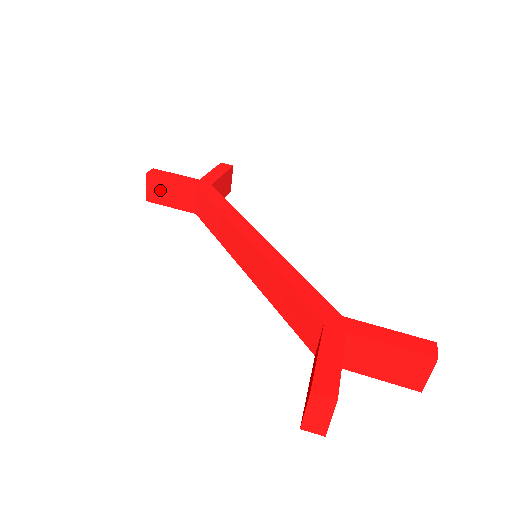
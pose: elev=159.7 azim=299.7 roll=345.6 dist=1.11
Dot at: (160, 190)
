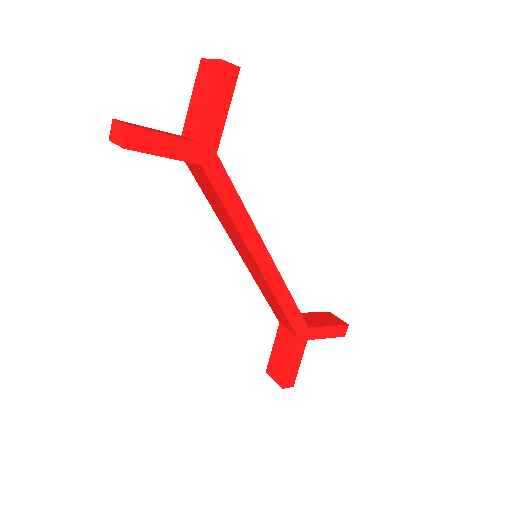
Dot at: occluded
